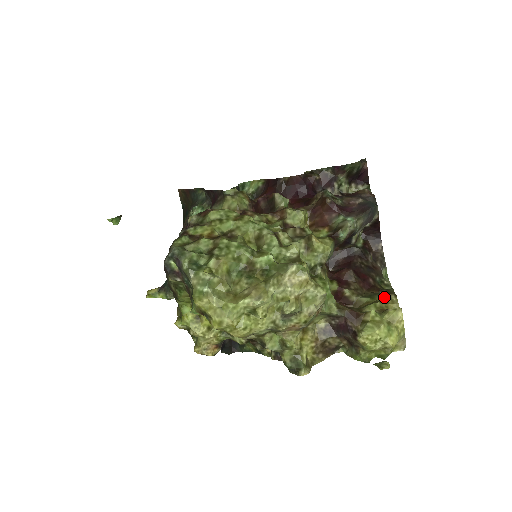
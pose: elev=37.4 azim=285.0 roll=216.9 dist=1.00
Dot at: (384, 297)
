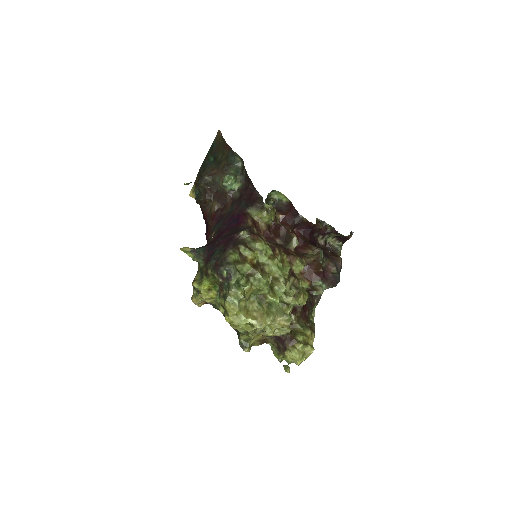
Dot at: (309, 333)
